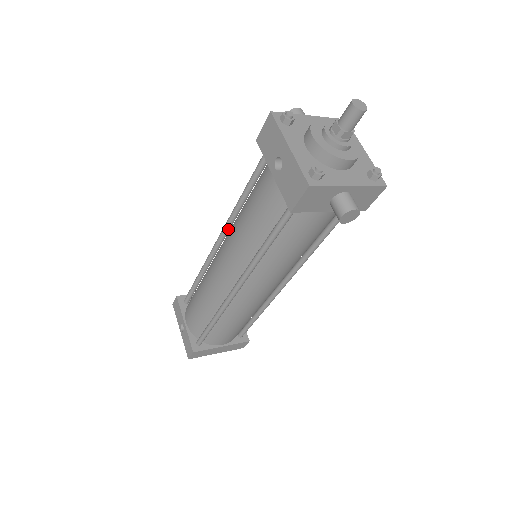
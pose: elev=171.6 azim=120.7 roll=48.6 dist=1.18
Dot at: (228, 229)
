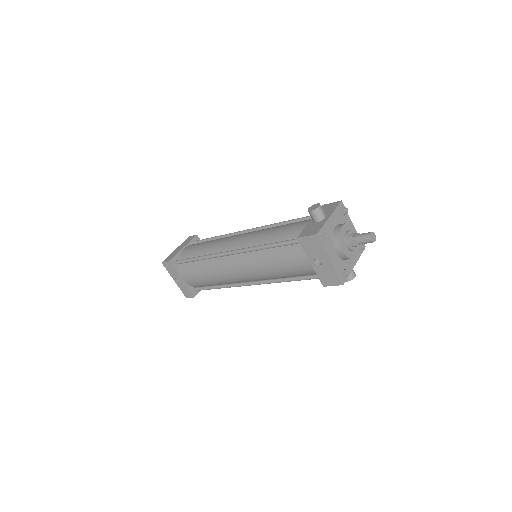
Dot at: (244, 252)
